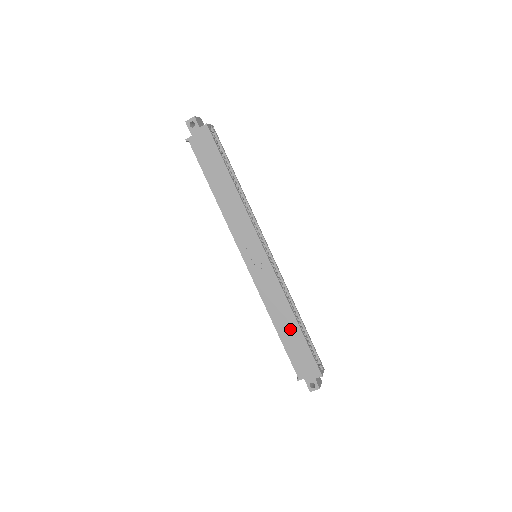
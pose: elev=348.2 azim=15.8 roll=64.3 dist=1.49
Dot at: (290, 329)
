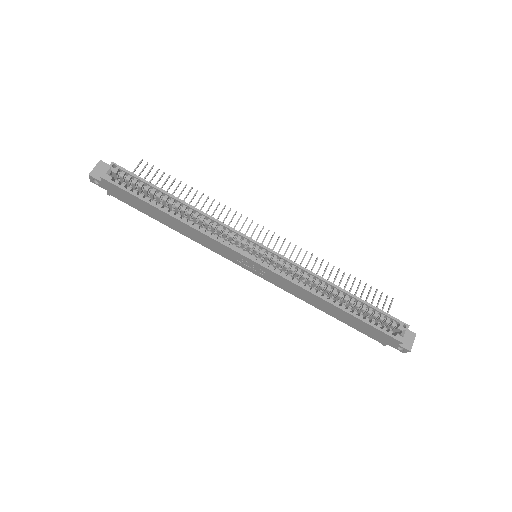
Dot at: (337, 312)
